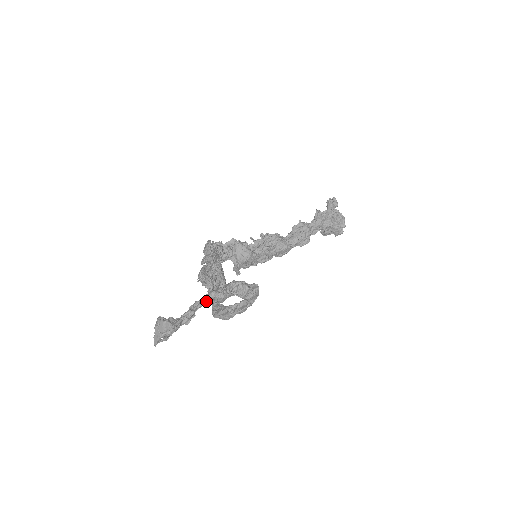
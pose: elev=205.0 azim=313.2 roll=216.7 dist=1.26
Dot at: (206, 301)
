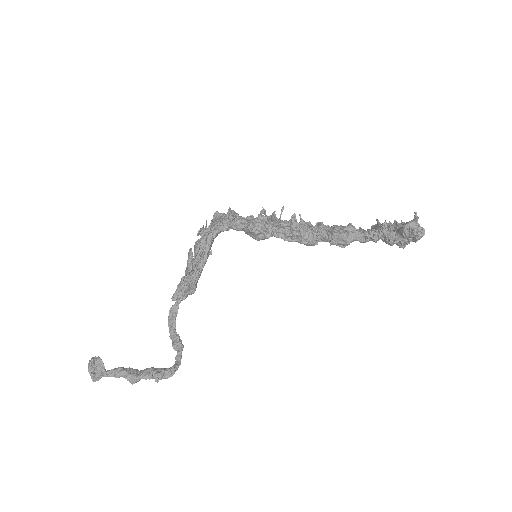
Dot at: (122, 376)
